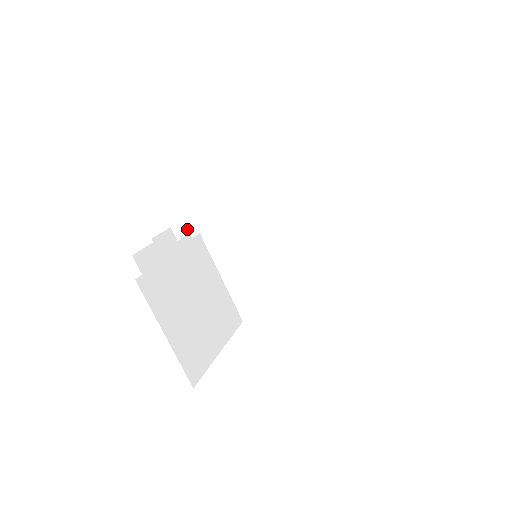
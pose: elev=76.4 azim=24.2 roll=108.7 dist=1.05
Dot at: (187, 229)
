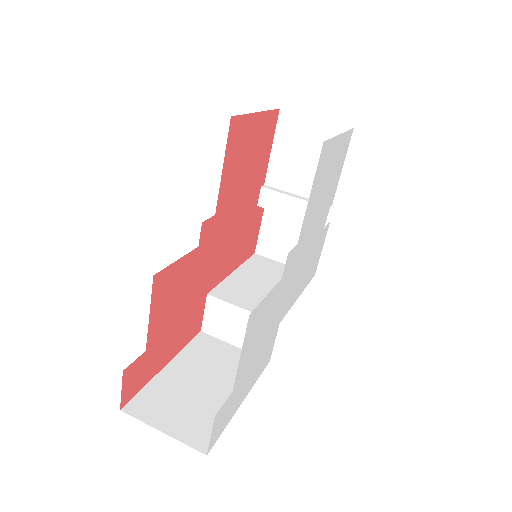
Dot at: (144, 400)
